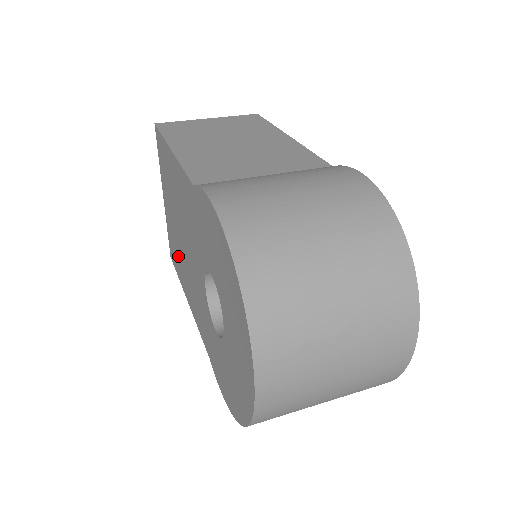
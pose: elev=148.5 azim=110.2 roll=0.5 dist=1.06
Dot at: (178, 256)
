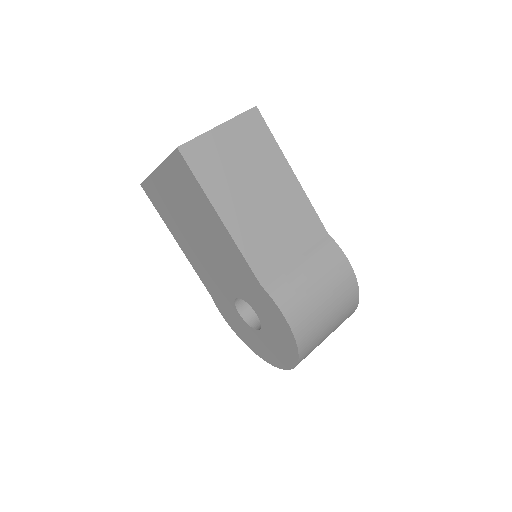
Dot at: (174, 220)
